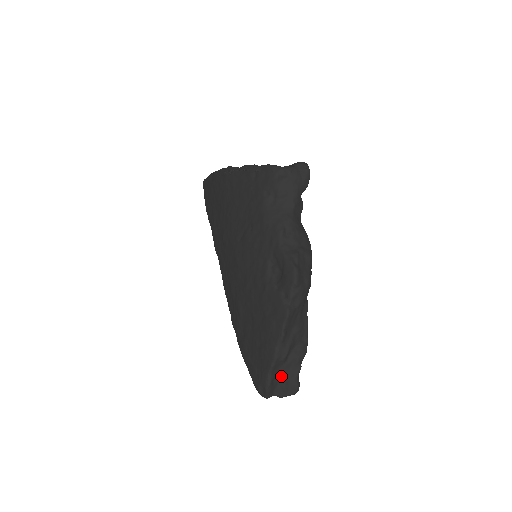
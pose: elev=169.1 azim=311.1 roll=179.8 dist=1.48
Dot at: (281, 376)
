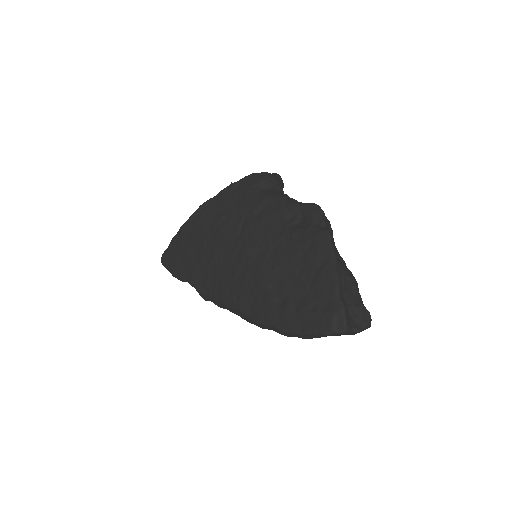
Dot at: (348, 306)
